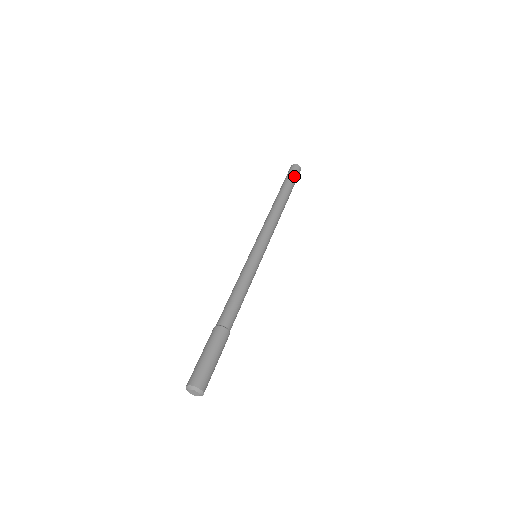
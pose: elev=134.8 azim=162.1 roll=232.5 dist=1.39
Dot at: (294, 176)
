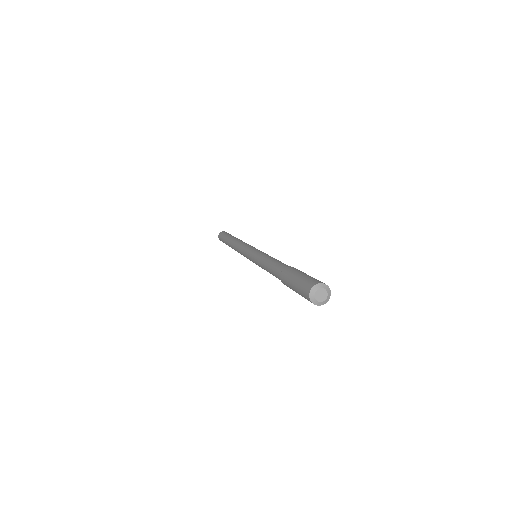
Dot at: occluded
